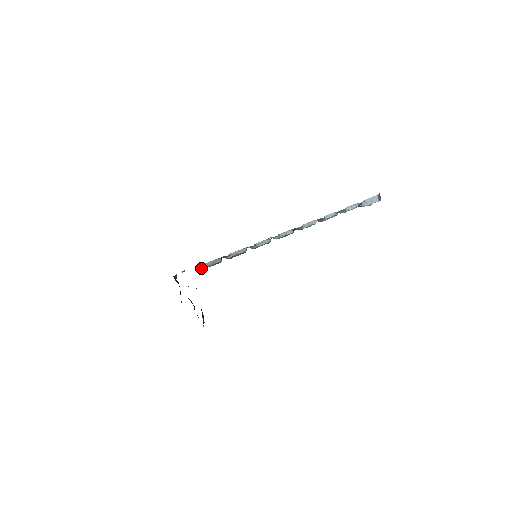
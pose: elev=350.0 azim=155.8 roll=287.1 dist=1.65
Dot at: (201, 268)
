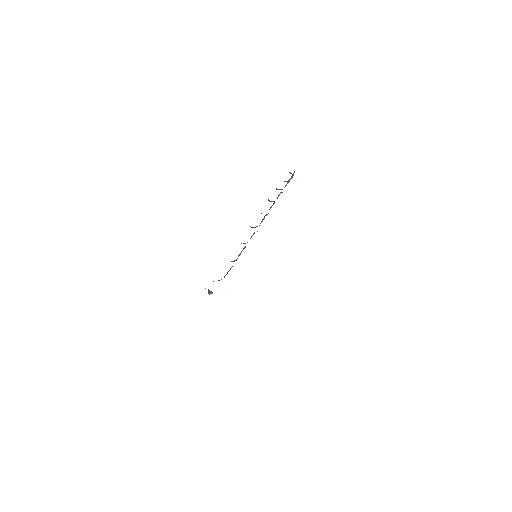
Dot at: occluded
